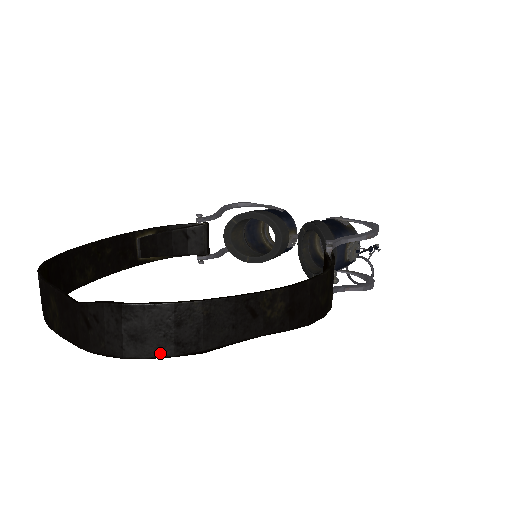
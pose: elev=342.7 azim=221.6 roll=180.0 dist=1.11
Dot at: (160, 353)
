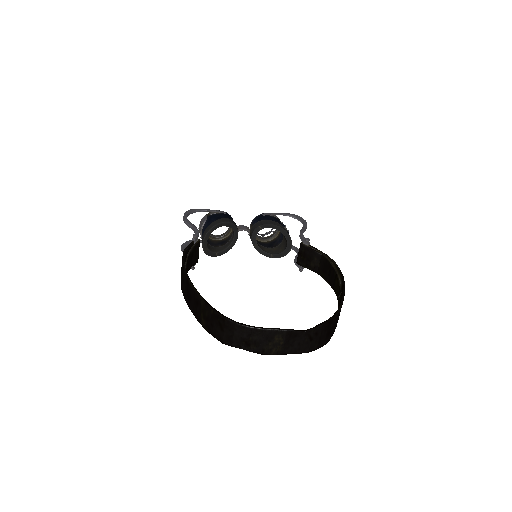
Dot at: (332, 335)
